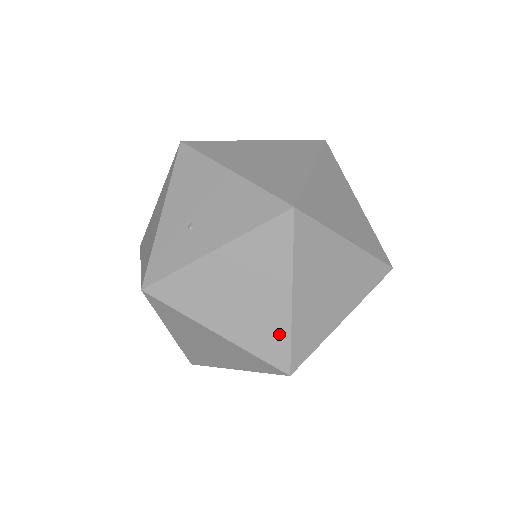
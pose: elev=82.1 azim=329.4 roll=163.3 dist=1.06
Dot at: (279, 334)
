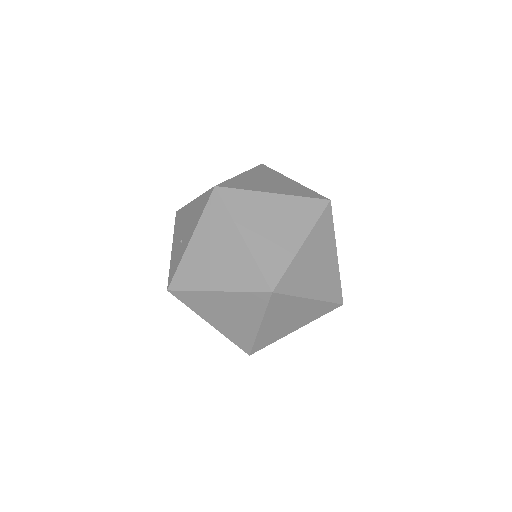
Dot at: (249, 267)
